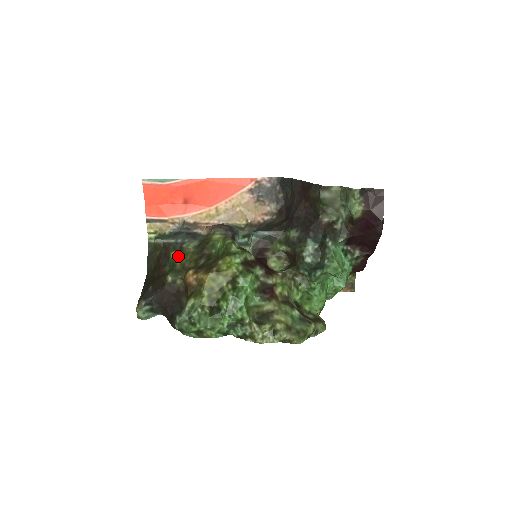
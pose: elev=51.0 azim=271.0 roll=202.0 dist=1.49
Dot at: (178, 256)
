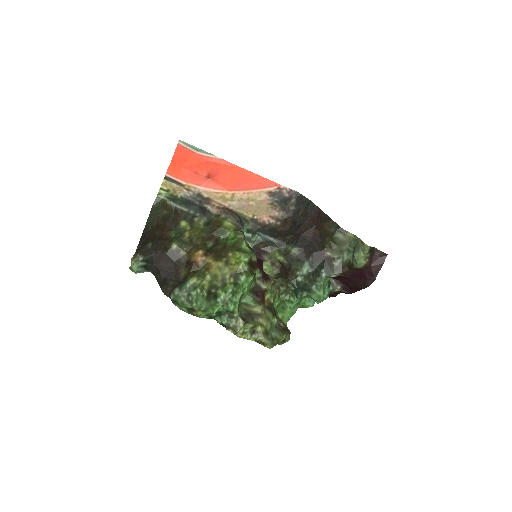
Dot at: (187, 227)
